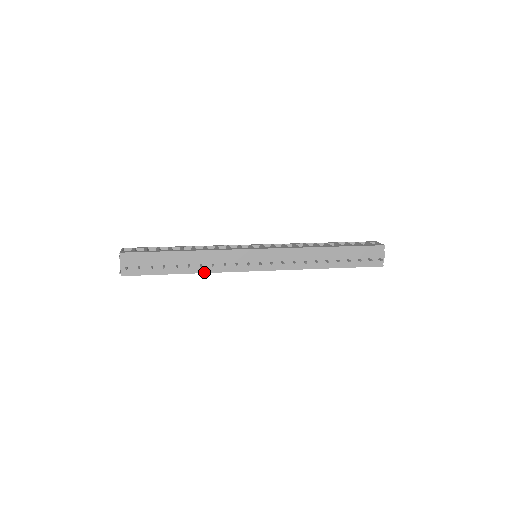
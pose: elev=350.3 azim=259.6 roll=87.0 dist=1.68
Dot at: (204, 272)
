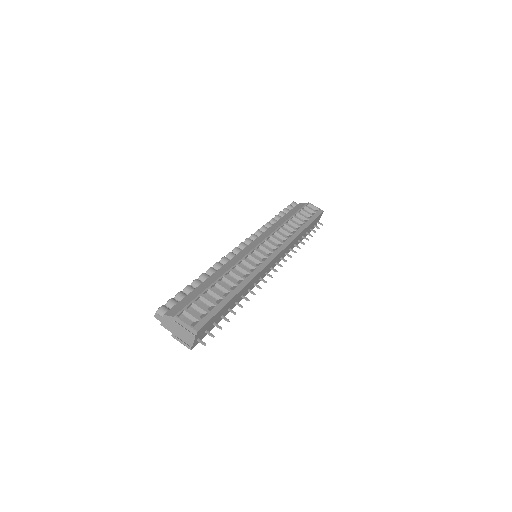
Dot at: occluded
